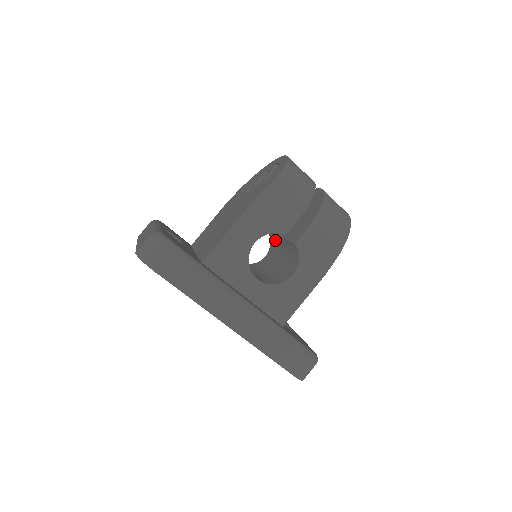
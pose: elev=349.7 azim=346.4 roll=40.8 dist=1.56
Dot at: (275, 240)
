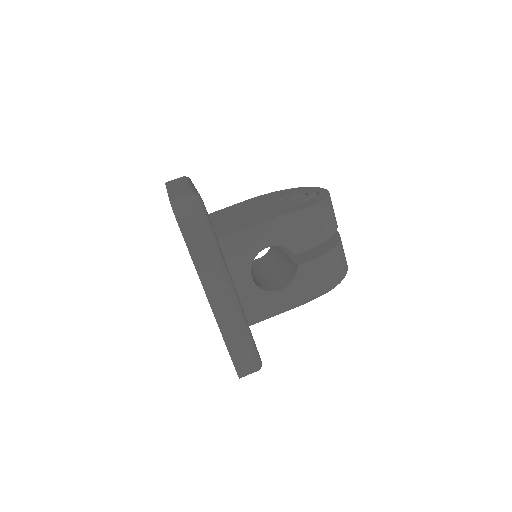
Dot at: (276, 251)
